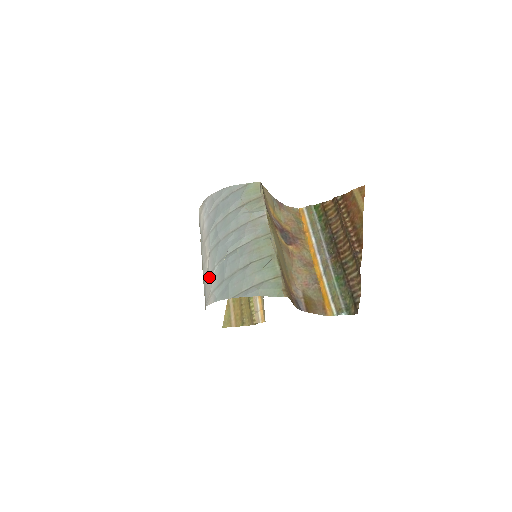
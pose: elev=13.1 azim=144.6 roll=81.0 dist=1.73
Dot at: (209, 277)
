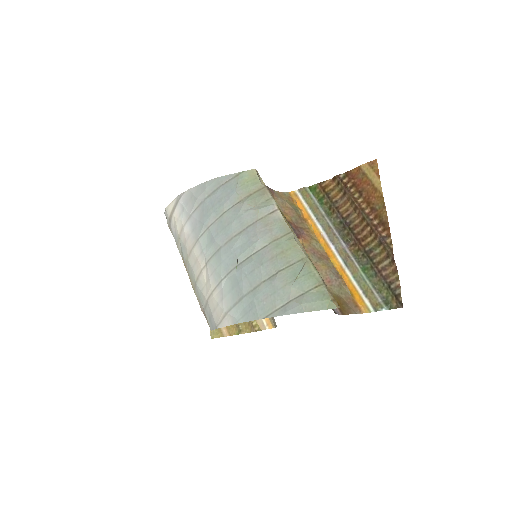
Dot at: (214, 293)
